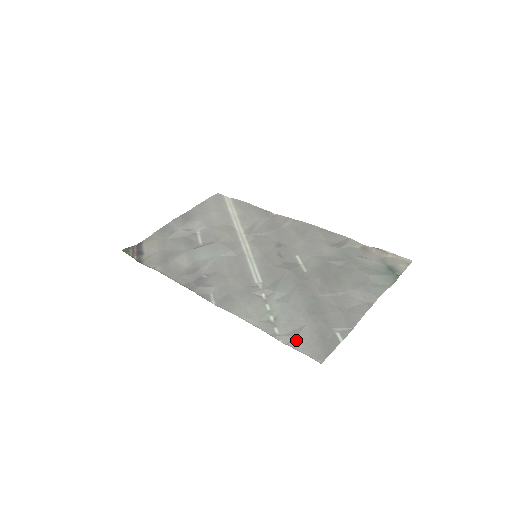
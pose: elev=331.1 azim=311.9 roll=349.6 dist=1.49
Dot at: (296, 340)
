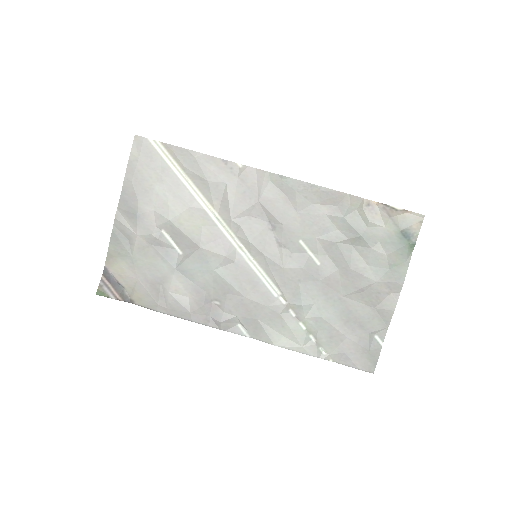
Dot at: (345, 358)
